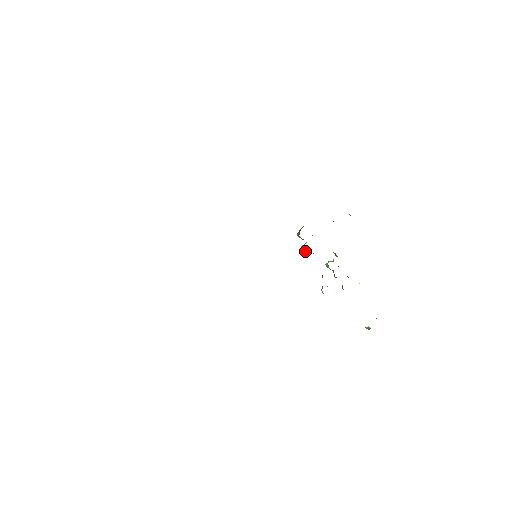
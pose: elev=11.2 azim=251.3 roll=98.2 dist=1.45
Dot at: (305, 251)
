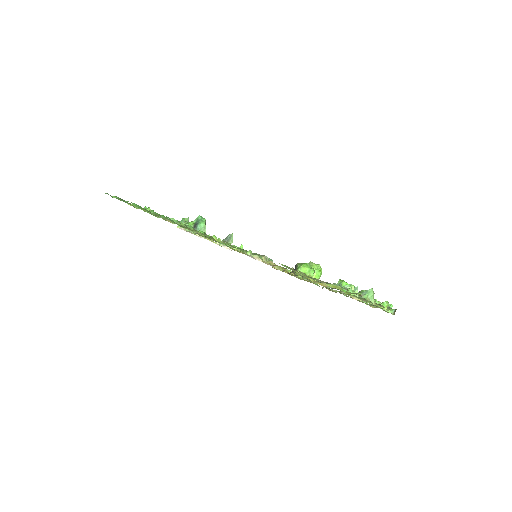
Dot at: occluded
